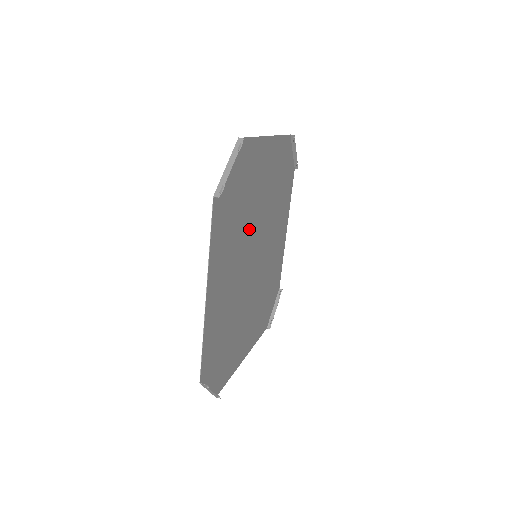
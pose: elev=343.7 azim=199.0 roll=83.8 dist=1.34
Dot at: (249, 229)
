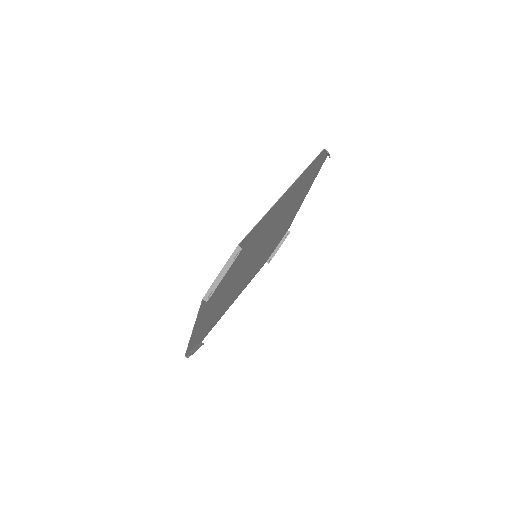
Dot at: (248, 257)
